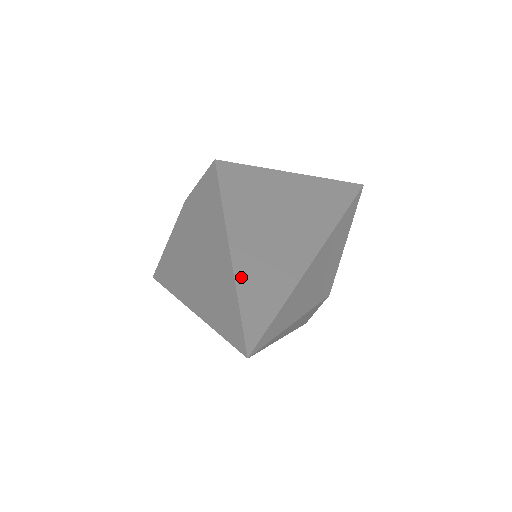
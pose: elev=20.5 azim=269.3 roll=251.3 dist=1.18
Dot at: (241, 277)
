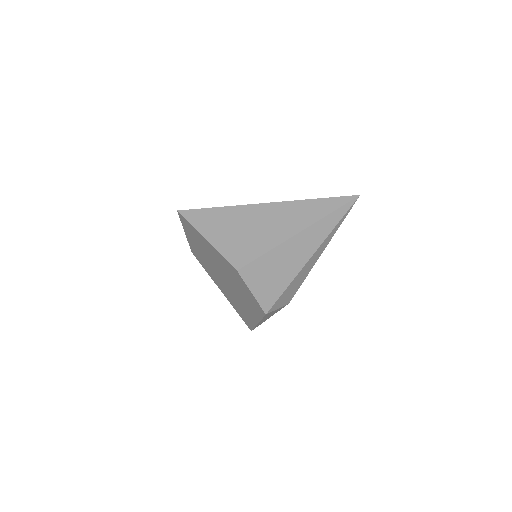
Dot at: occluded
